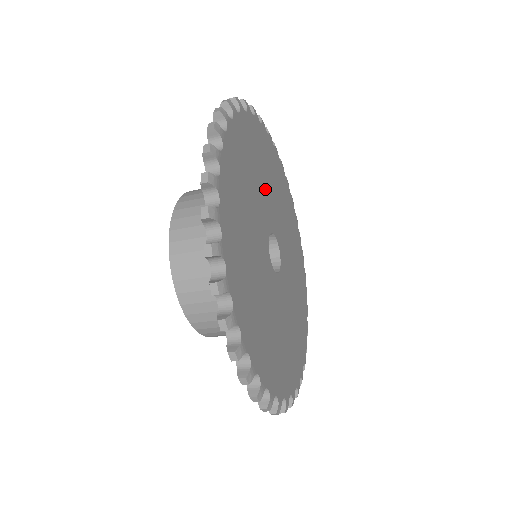
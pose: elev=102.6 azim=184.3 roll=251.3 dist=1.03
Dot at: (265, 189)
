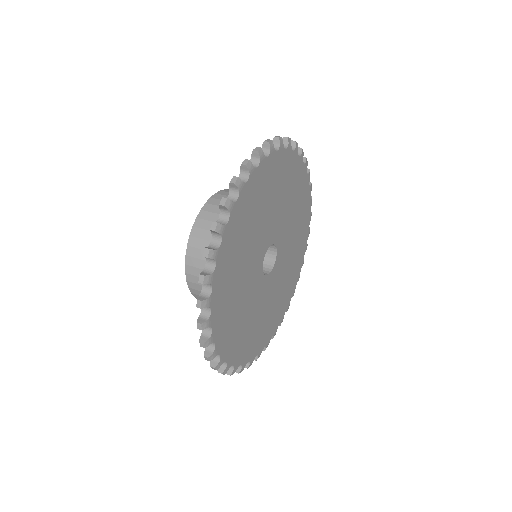
Dot at: (281, 209)
